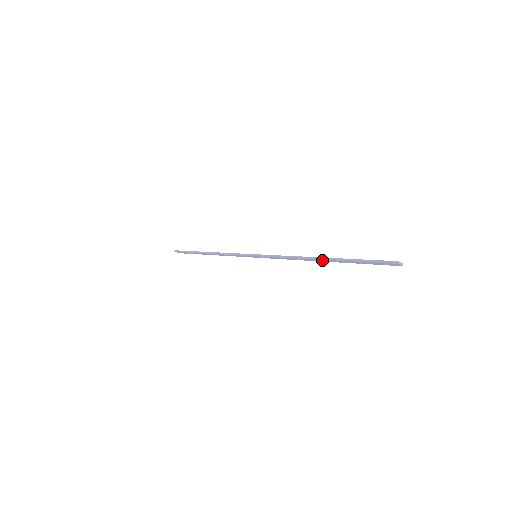
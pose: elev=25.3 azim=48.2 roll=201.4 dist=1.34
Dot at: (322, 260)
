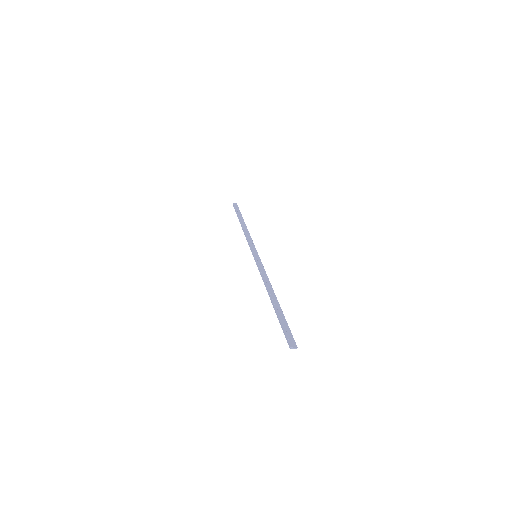
Dot at: (273, 299)
